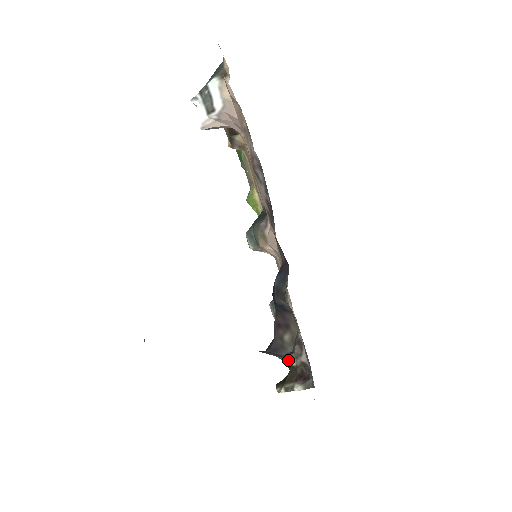
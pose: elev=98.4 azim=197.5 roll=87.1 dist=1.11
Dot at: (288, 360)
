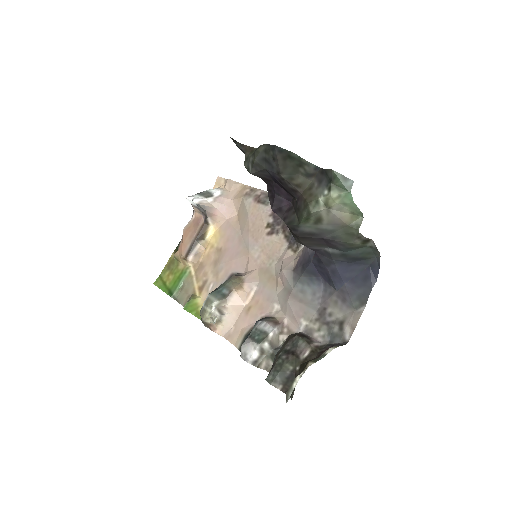
Dot at: (293, 364)
